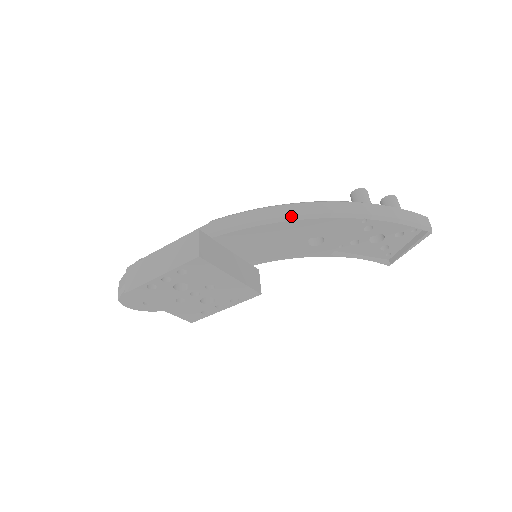
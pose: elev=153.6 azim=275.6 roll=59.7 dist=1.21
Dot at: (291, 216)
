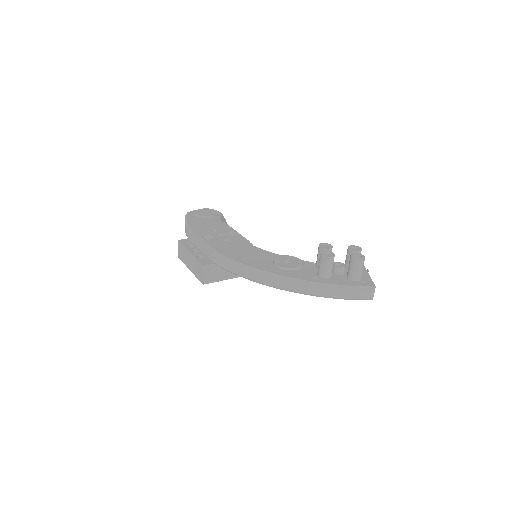
Dot at: (257, 282)
